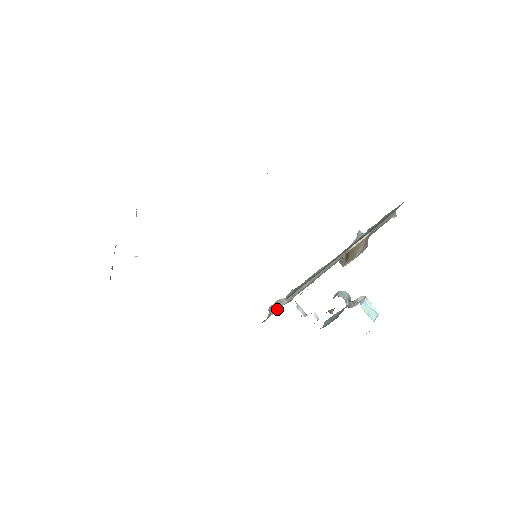
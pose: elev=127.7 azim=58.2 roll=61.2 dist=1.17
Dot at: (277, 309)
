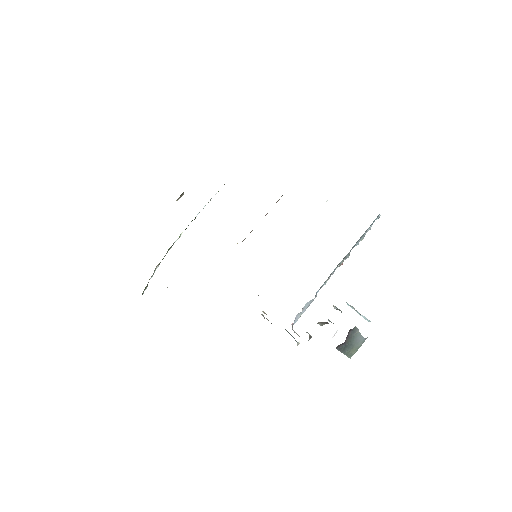
Dot at: occluded
